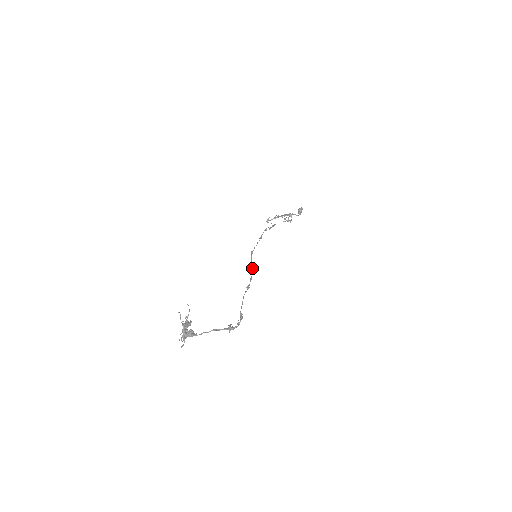
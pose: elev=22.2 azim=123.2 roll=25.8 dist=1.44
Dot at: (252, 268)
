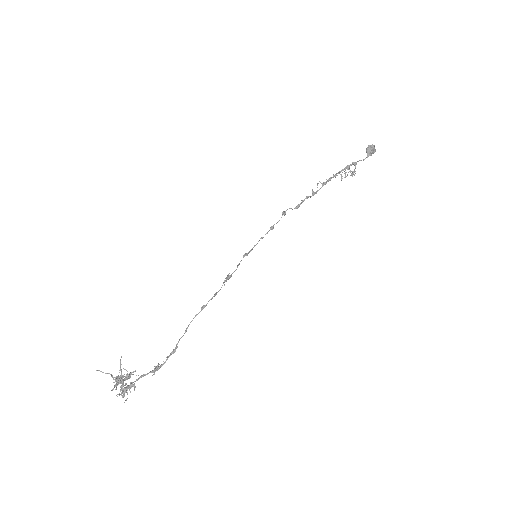
Dot at: (226, 278)
